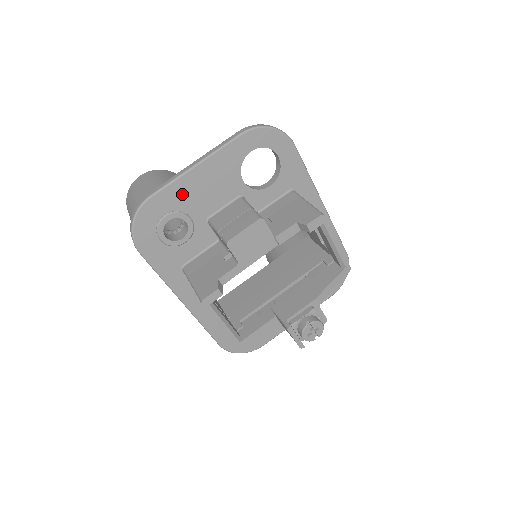
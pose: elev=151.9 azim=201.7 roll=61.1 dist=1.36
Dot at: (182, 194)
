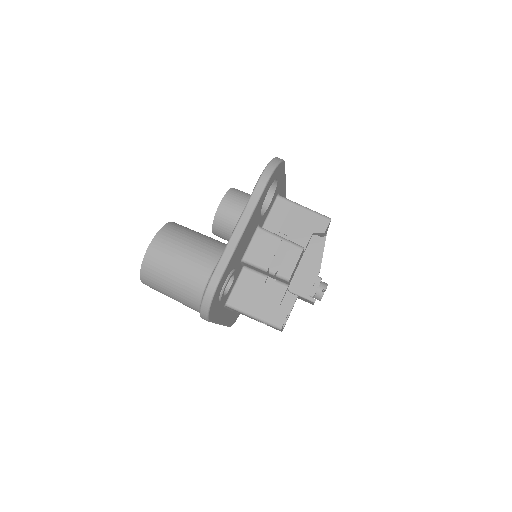
Dot at: (234, 258)
